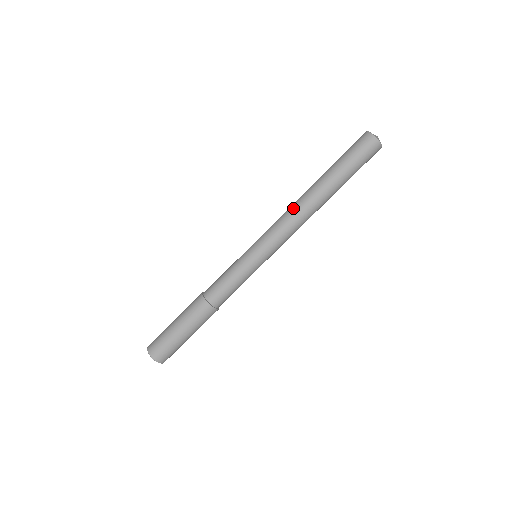
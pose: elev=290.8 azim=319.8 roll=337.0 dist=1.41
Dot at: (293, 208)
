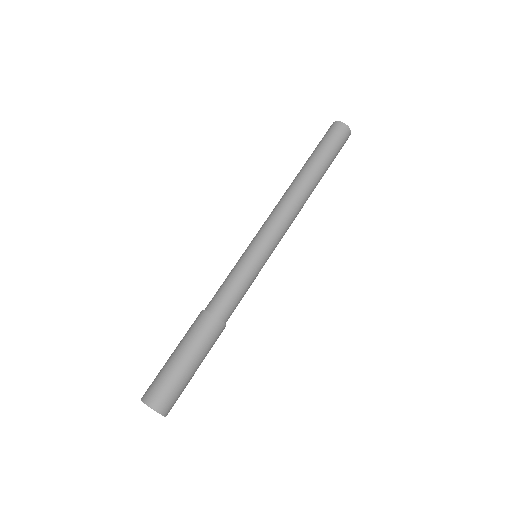
Dot at: (284, 197)
